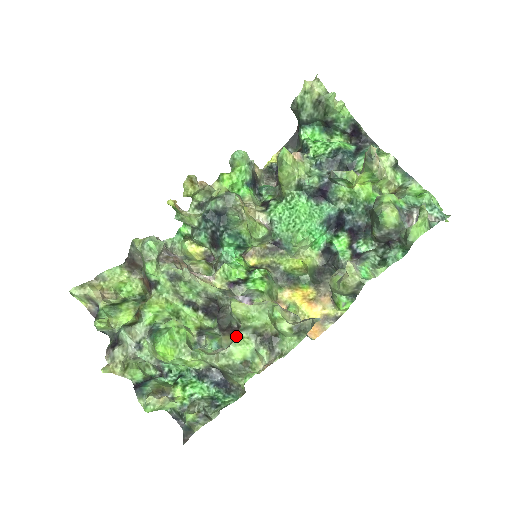
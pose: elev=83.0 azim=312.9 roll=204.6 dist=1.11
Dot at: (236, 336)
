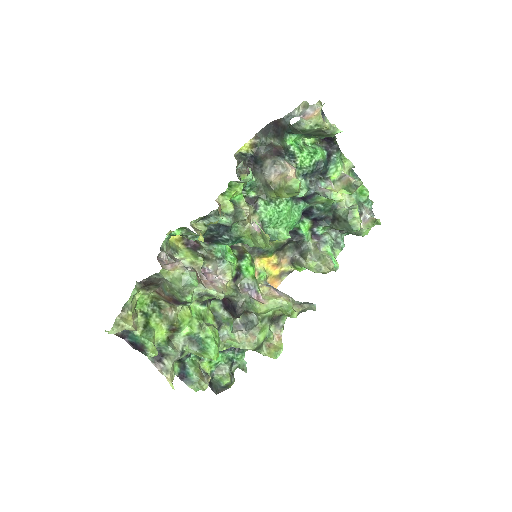
Dot at: (259, 326)
